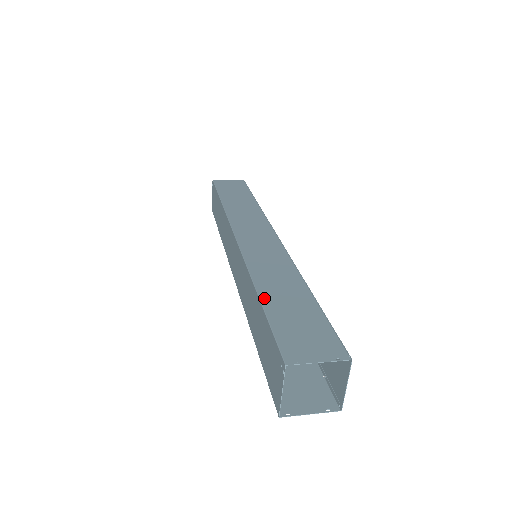
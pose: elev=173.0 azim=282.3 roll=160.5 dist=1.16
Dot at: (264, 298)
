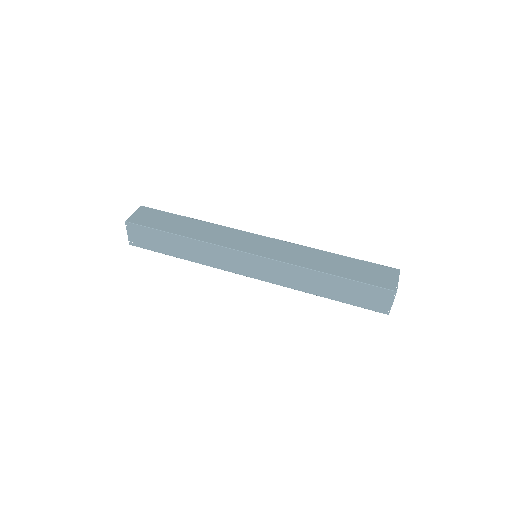
Dot at: (337, 274)
